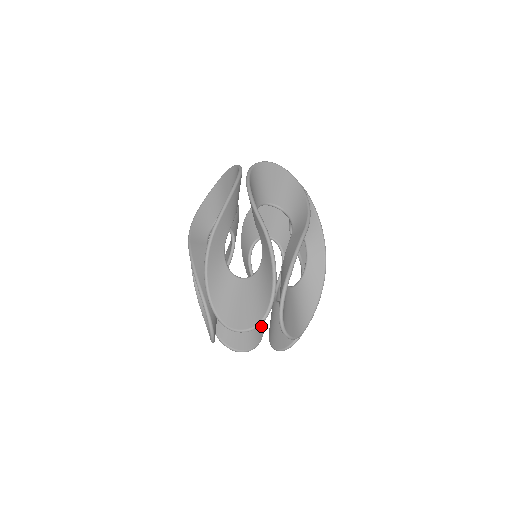
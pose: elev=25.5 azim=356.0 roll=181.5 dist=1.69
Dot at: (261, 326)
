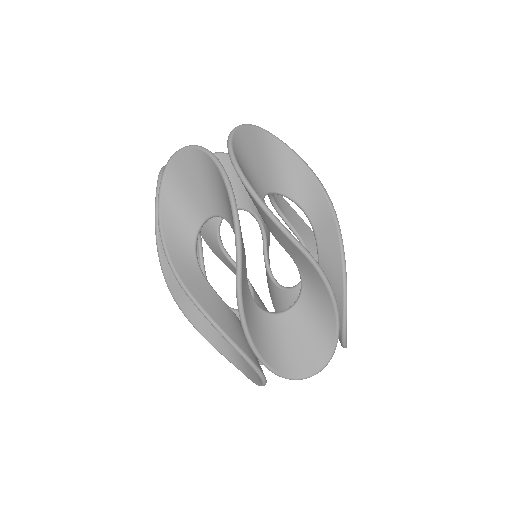
Dot at: occluded
